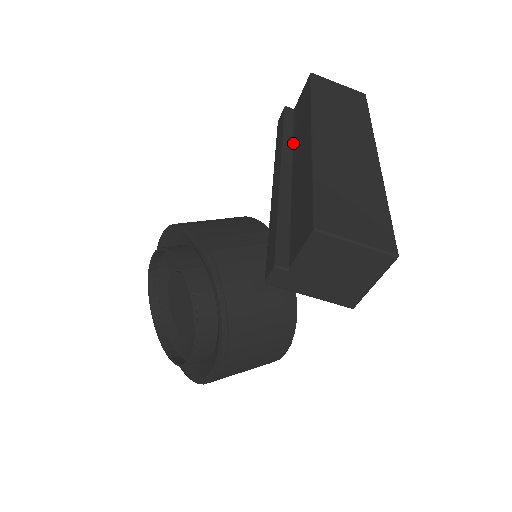
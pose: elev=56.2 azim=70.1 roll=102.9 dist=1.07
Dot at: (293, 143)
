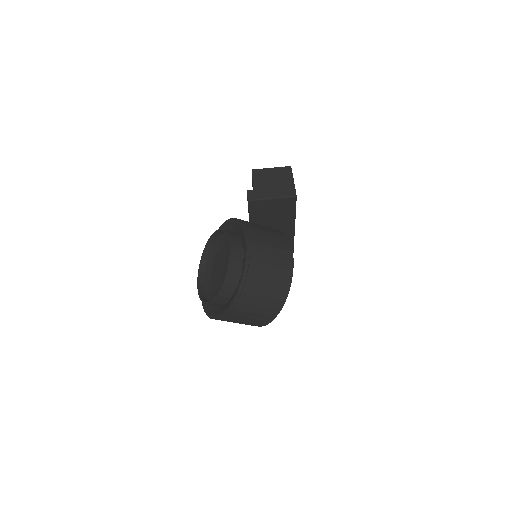
Dot at: occluded
